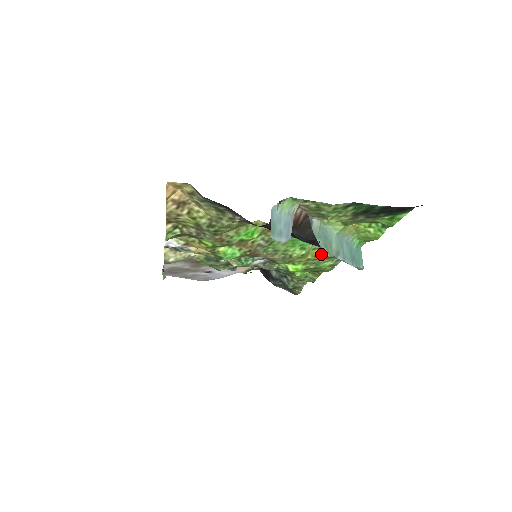
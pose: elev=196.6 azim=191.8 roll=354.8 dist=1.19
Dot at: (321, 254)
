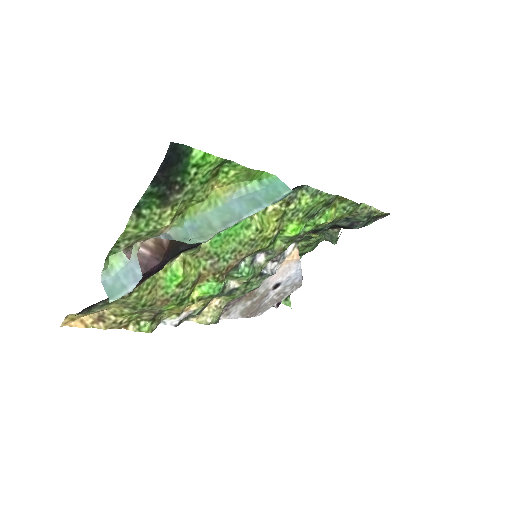
Dot at: (278, 207)
